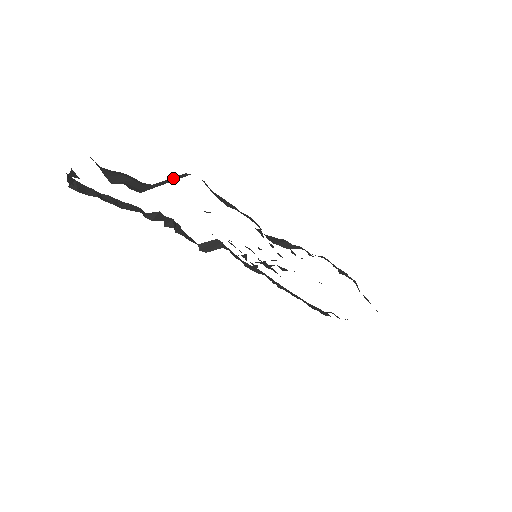
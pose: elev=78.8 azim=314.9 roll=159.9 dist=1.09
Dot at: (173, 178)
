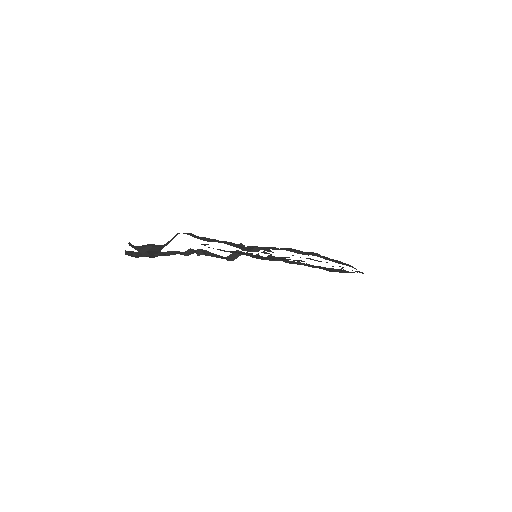
Dot at: (172, 238)
